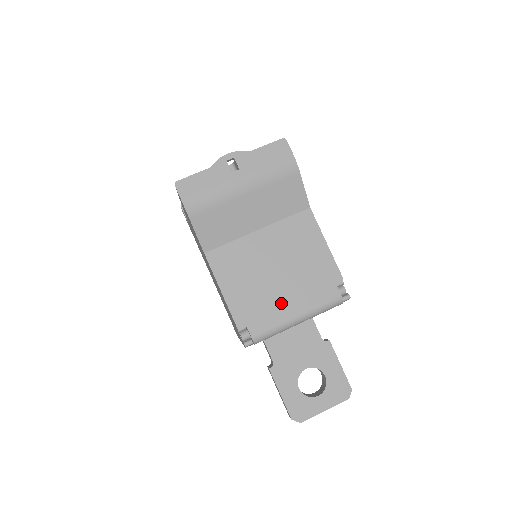
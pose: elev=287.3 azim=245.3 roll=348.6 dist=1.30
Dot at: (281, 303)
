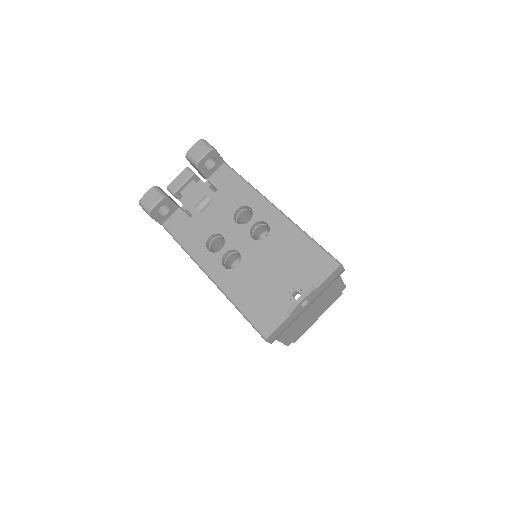
Dot at: (311, 320)
